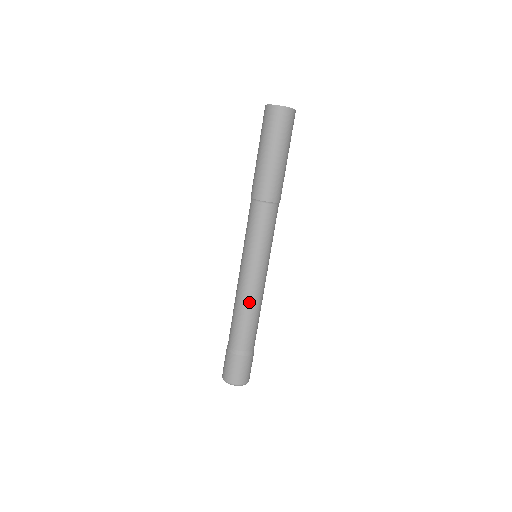
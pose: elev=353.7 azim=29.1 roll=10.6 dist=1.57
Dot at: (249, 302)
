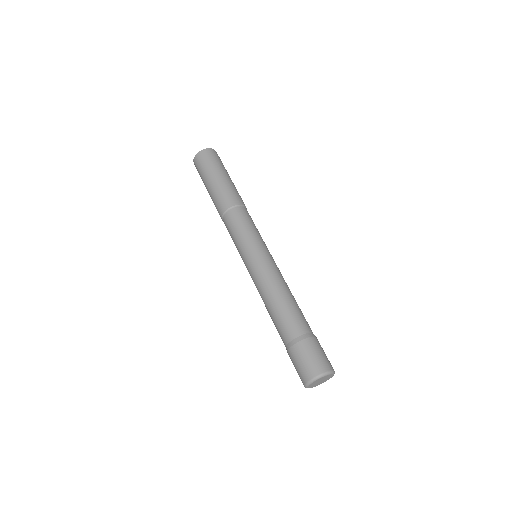
Dot at: (280, 284)
